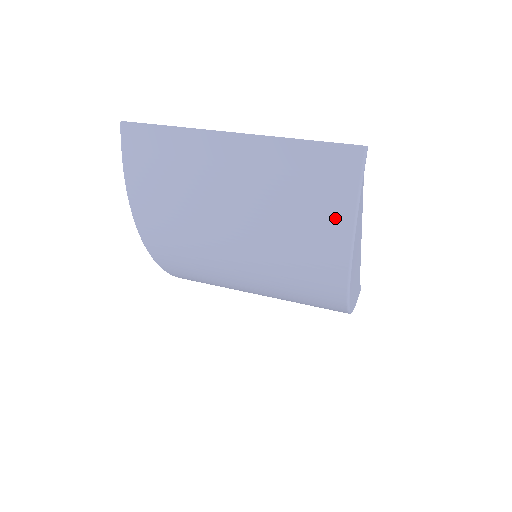
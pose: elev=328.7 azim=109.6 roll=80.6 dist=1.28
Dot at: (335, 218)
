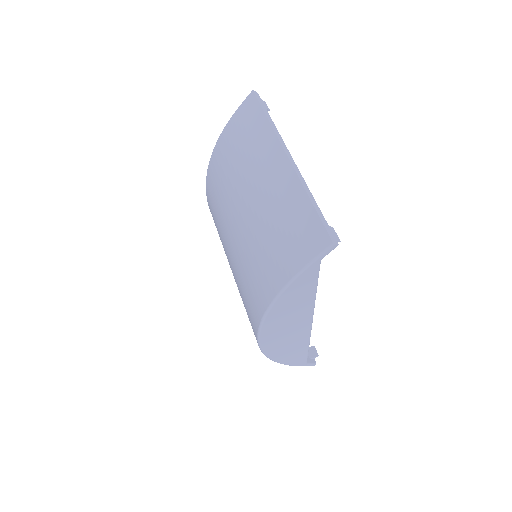
Dot at: (282, 268)
